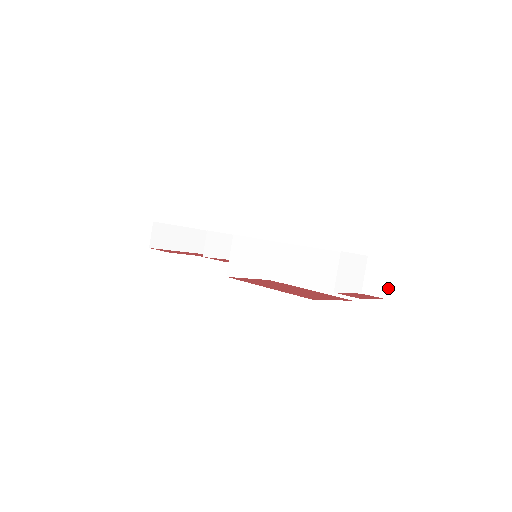
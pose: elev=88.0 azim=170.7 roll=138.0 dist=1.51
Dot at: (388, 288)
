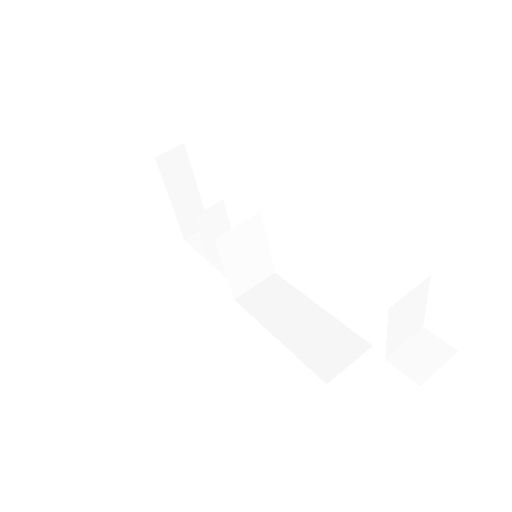
Dot at: (430, 375)
